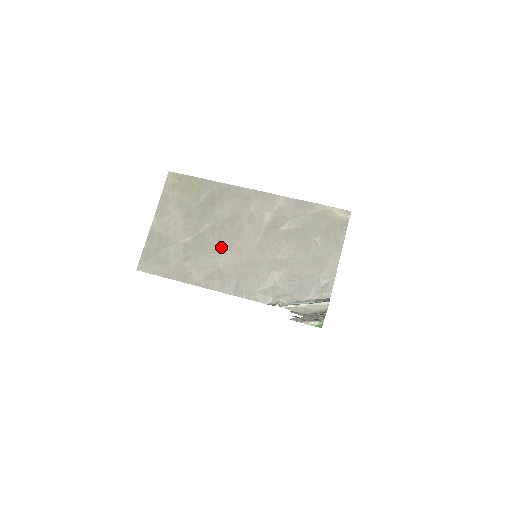
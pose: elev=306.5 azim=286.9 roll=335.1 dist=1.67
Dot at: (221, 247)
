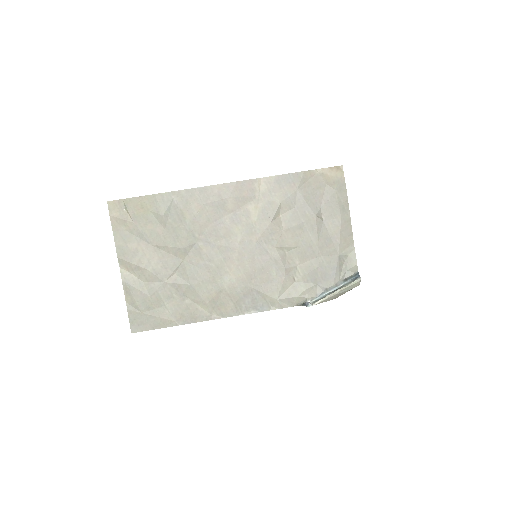
Dot at: (216, 267)
